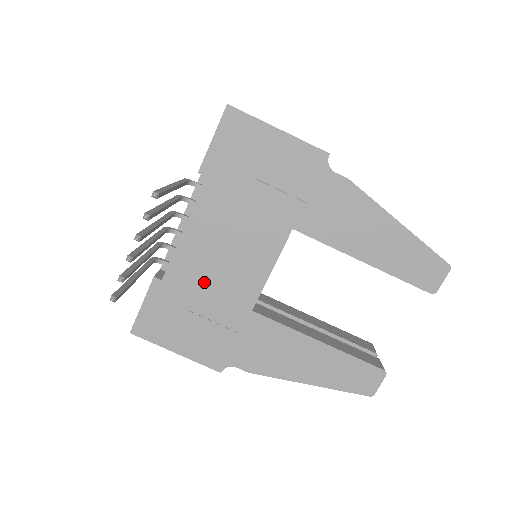
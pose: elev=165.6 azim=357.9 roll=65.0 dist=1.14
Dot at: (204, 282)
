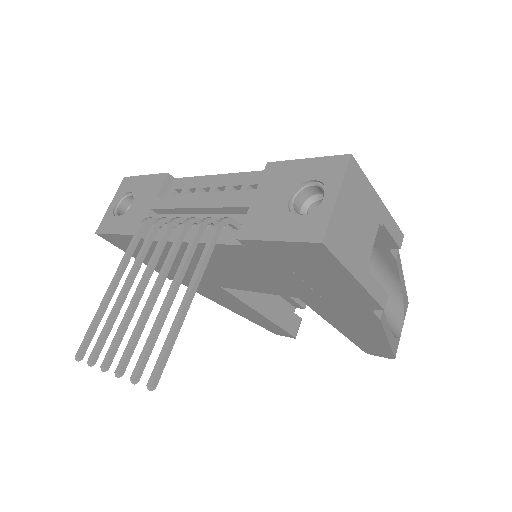
Dot at: occluded
